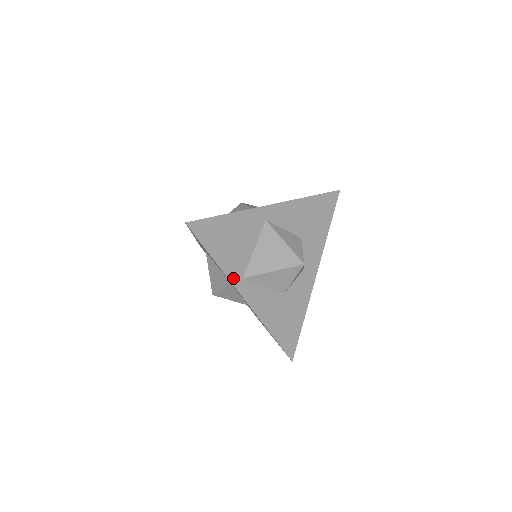
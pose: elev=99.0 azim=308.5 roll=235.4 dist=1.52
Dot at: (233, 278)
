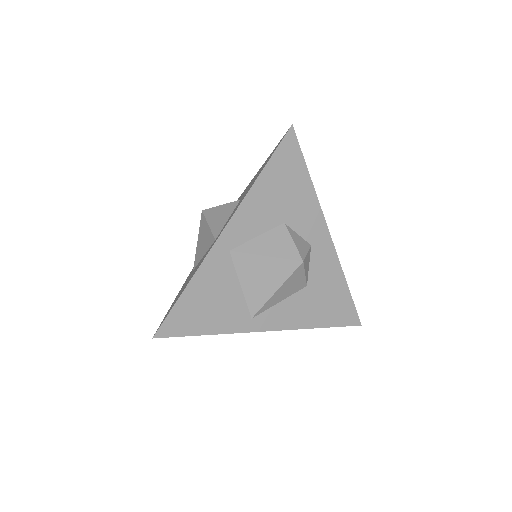
Dot at: (241, 328)
